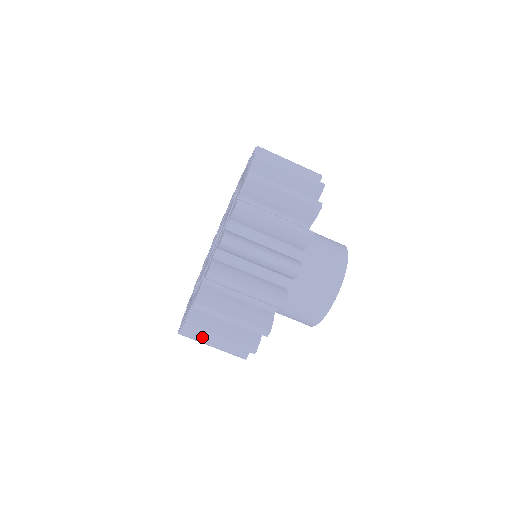
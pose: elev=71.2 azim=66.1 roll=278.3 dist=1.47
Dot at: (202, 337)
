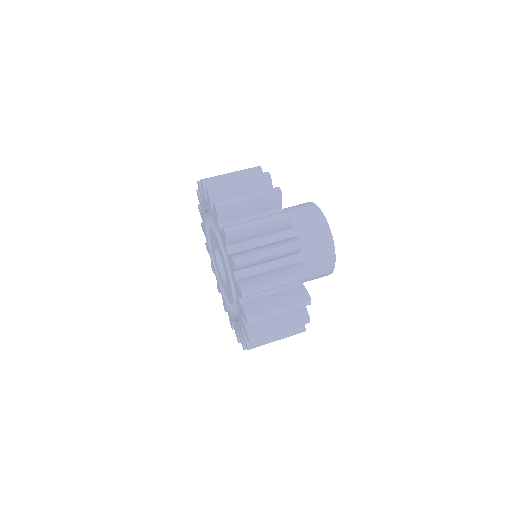
Dot at: occluded
